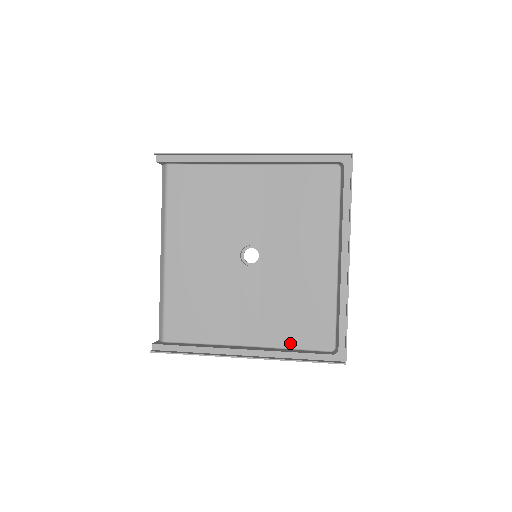
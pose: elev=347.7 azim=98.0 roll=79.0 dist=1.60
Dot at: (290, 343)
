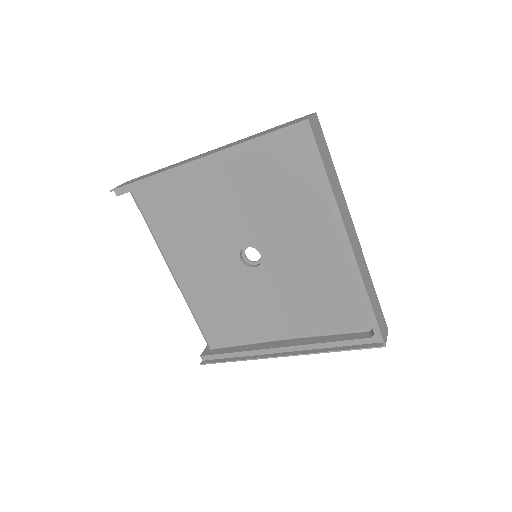
Dot at: (324, 330)
